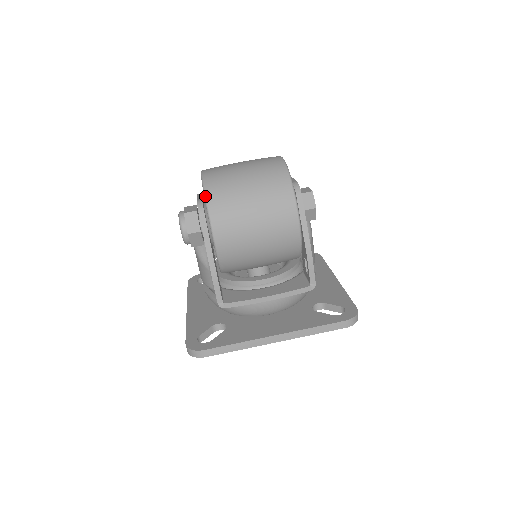
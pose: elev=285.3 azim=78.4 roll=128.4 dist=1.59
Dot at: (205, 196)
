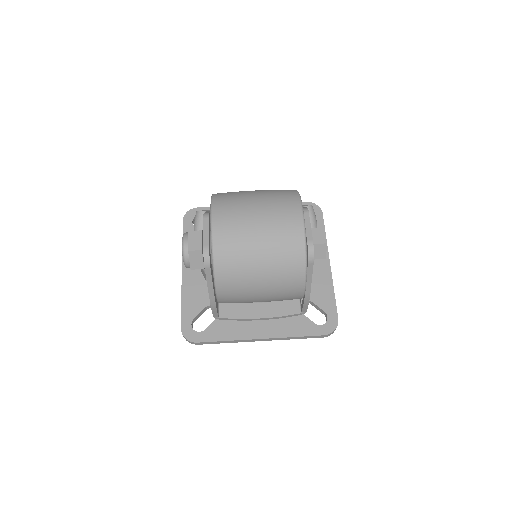
Dot at: (213, 265)
